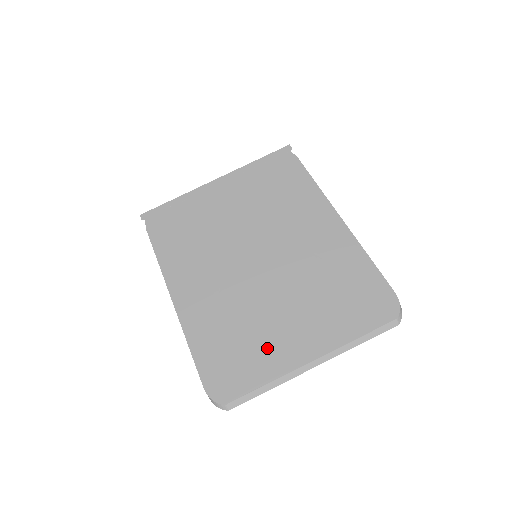
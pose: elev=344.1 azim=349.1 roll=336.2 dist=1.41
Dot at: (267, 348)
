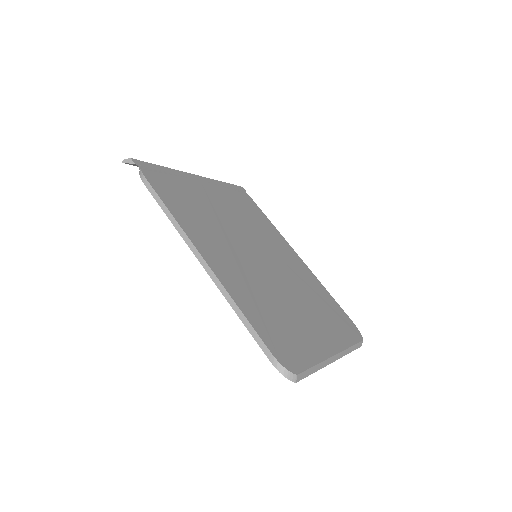
Dot at: (303, 334)
